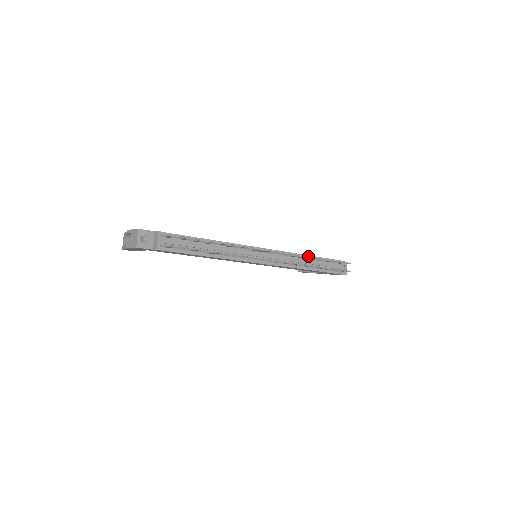
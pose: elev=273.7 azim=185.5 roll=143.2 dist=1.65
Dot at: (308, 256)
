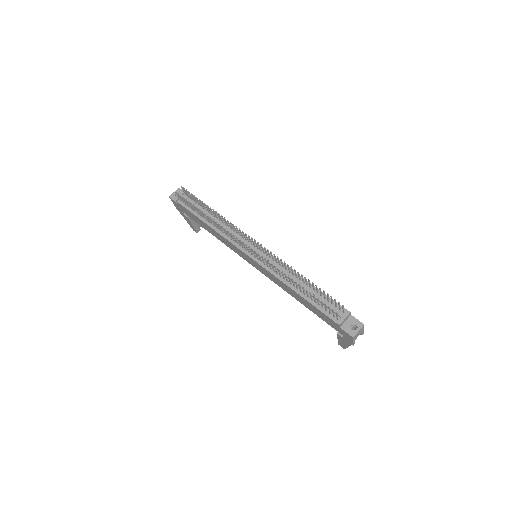
Dot at: occluded
